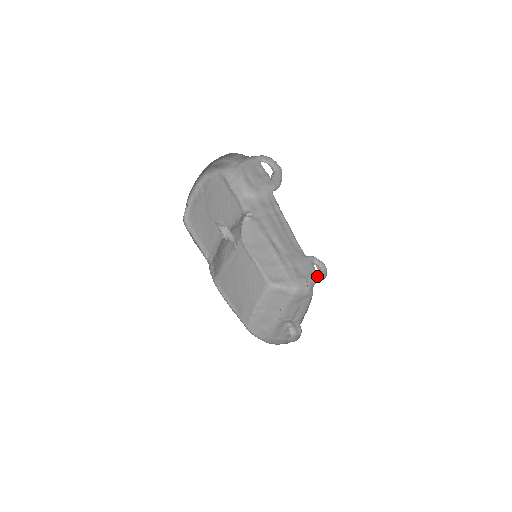
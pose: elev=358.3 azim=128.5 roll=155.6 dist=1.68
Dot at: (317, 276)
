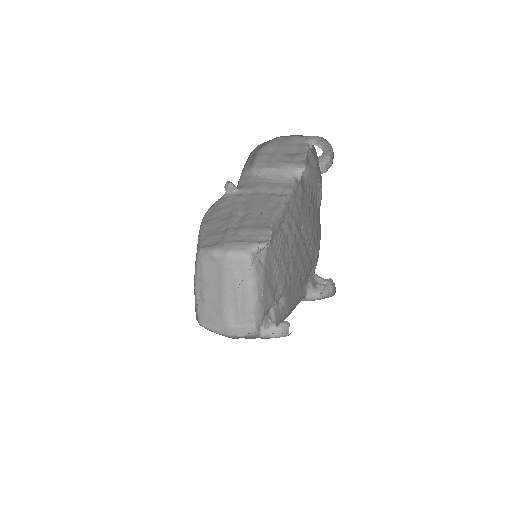
Dot at: (263, 242)
